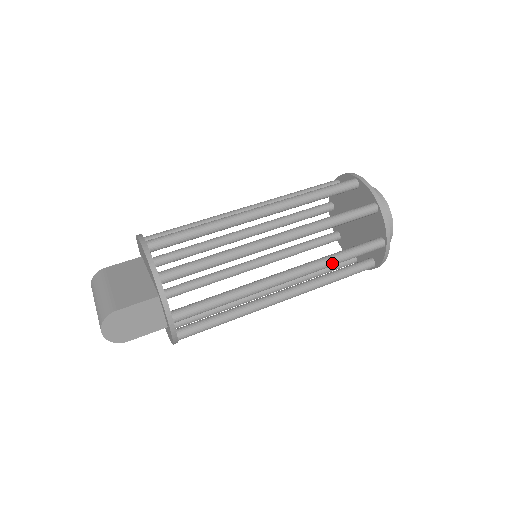
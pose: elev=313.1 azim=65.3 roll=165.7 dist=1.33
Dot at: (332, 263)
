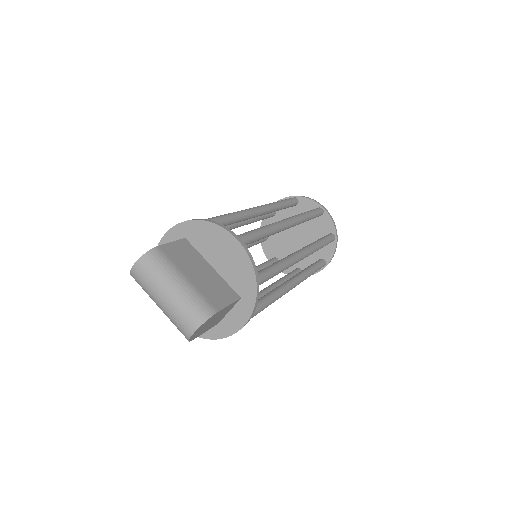
Dot at: occluded
